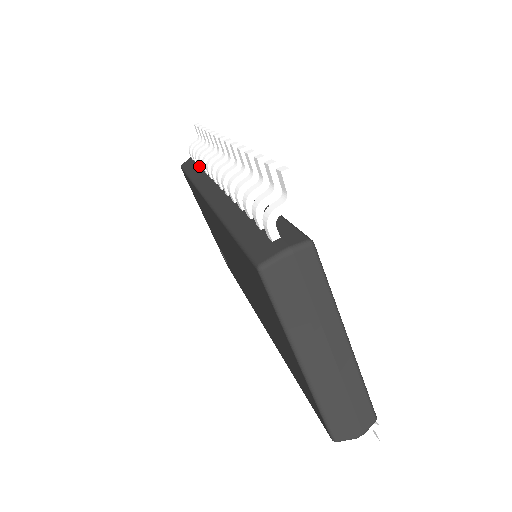
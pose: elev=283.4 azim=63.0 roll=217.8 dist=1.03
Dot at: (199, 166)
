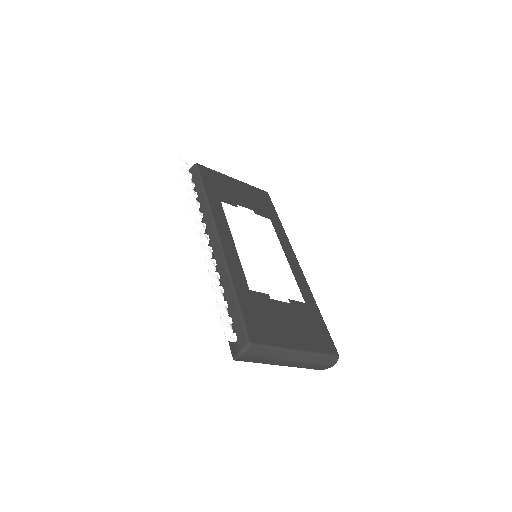
Dot at: occluded
